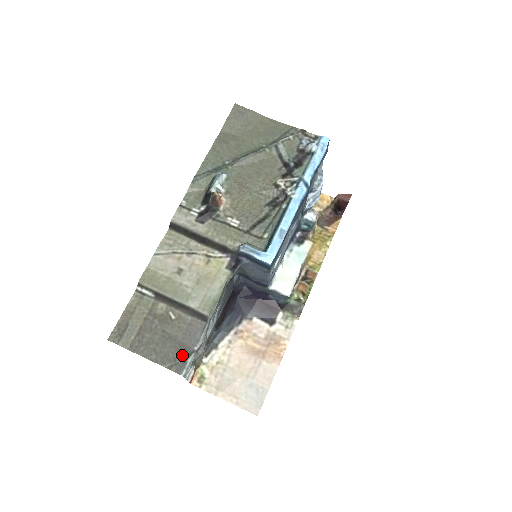
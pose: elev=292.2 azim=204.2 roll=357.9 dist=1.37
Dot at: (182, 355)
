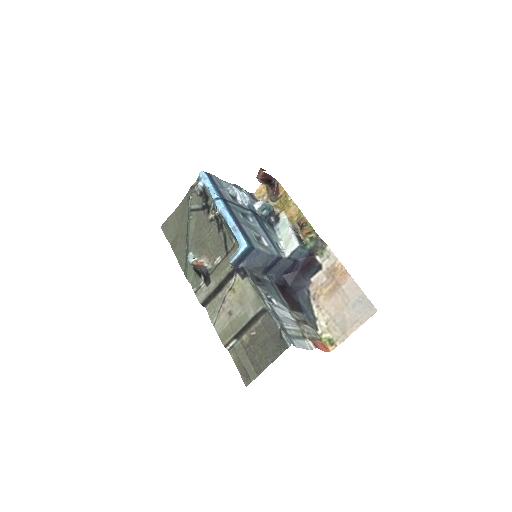
Dot at: (278, 339)
